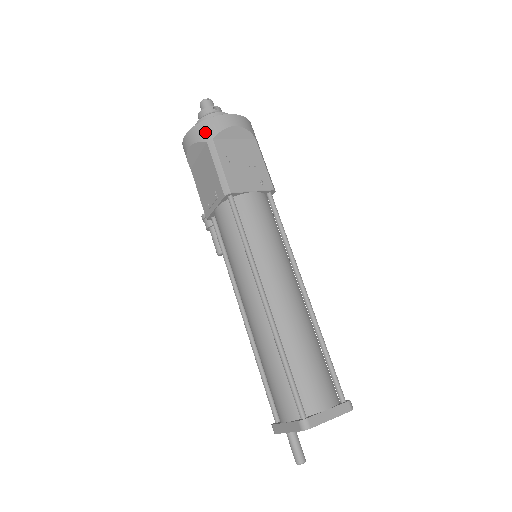
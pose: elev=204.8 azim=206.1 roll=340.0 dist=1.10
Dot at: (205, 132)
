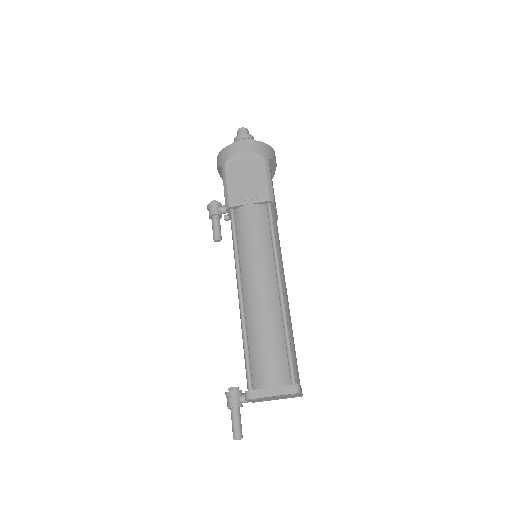
Dot at: (264, 151)
